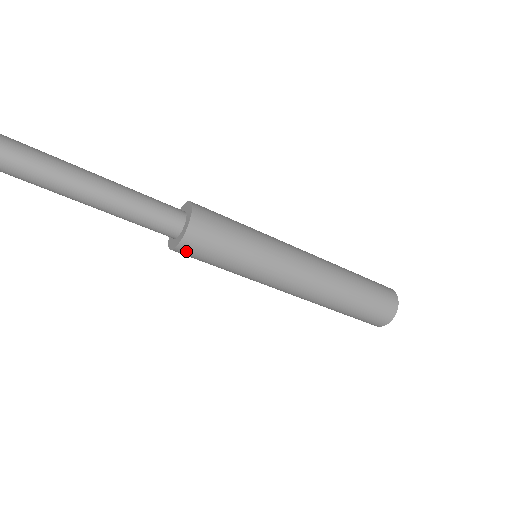
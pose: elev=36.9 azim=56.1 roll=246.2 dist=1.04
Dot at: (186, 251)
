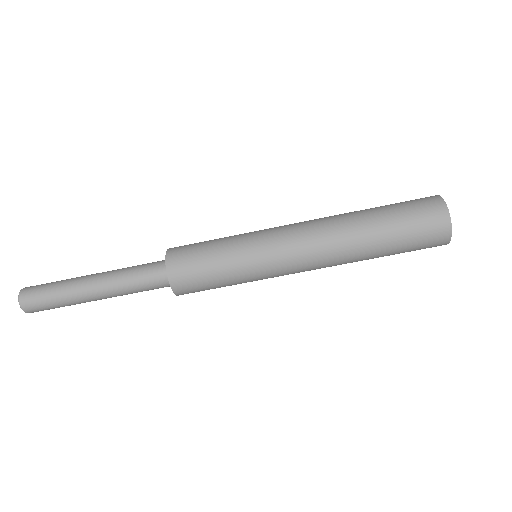
Dot at: (185, 292)
